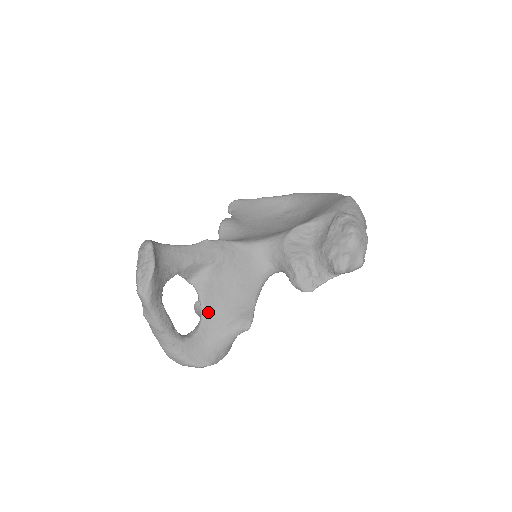
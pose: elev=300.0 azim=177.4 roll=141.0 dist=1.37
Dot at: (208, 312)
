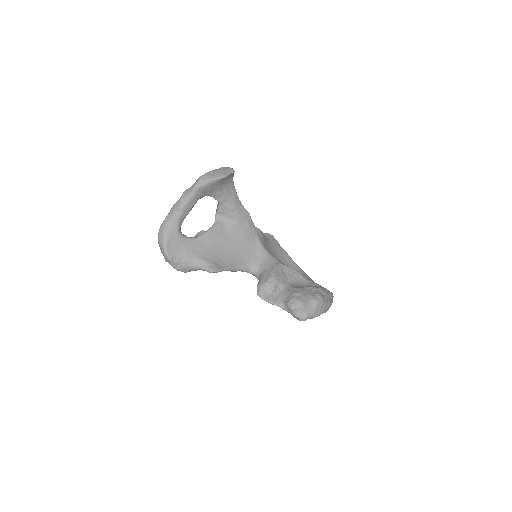
Dot at: (205, 239)
